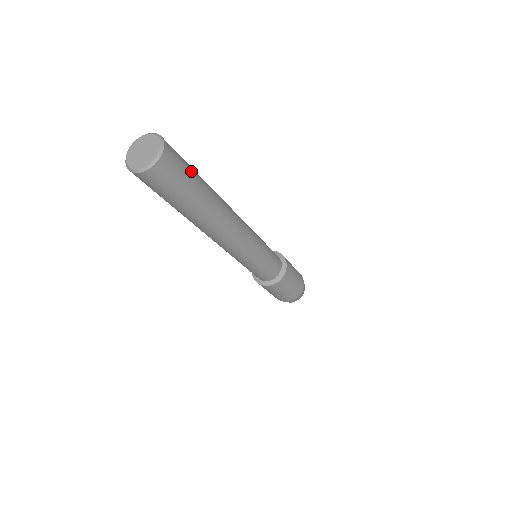
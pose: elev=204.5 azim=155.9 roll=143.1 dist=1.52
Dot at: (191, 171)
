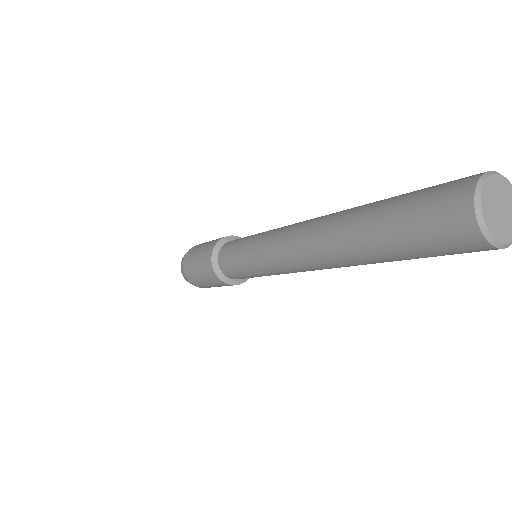
Dot at: occluded
